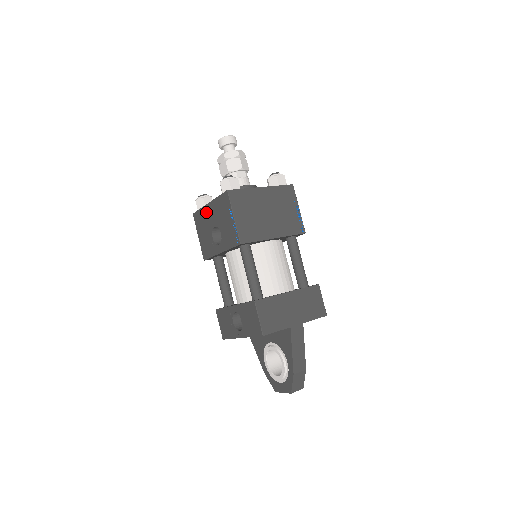
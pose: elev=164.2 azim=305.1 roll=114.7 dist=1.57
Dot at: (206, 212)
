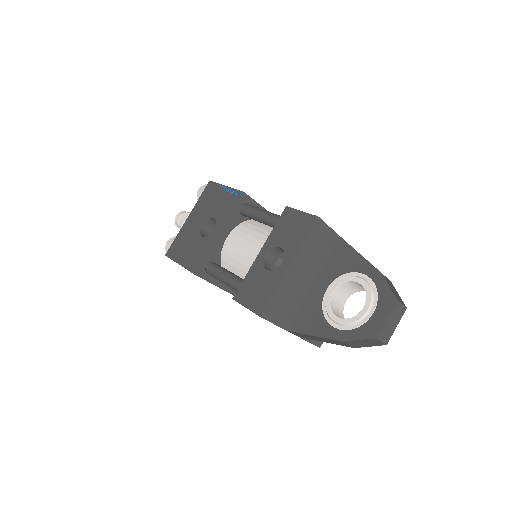
Dot at: (186, 228)
